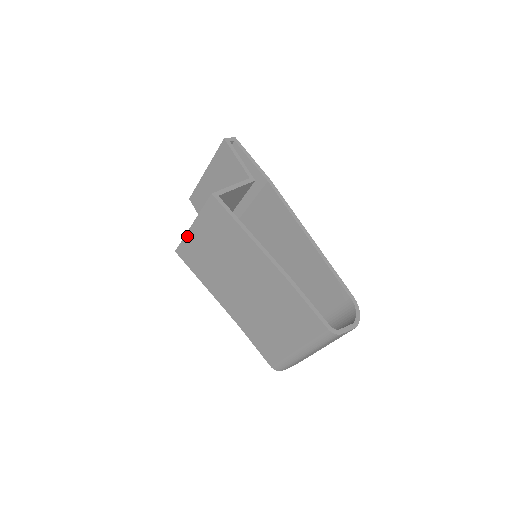
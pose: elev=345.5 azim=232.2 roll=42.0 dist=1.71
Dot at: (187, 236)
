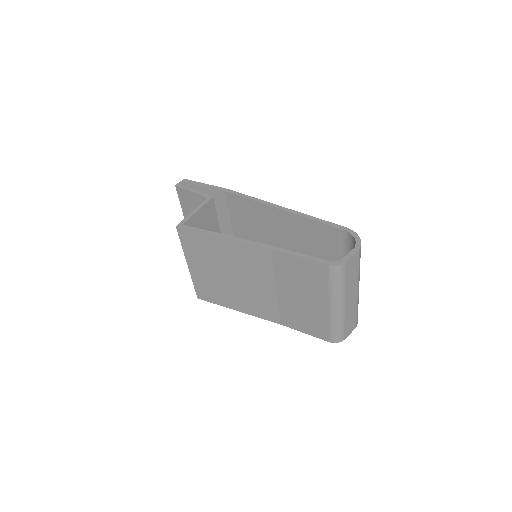
Dot at: (193, 277)
